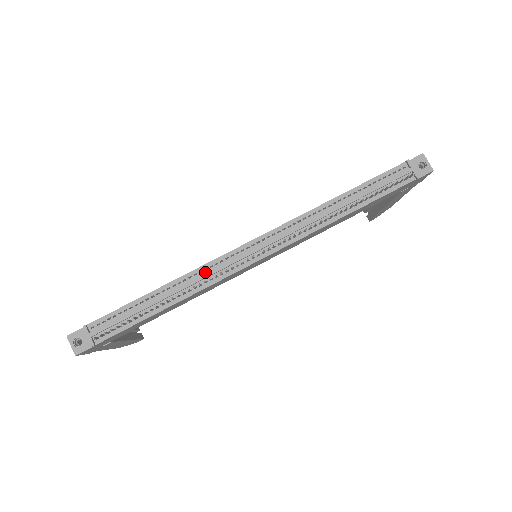
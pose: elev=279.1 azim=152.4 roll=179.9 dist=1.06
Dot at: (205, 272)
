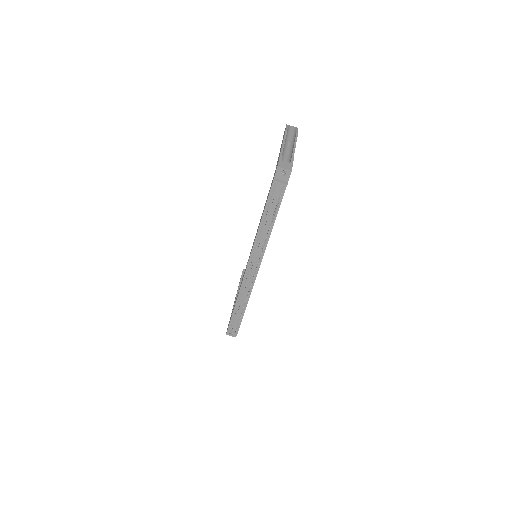
Dot at: (244, 289)
